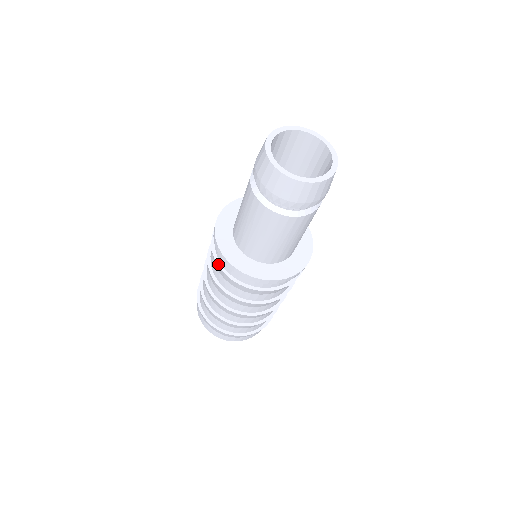
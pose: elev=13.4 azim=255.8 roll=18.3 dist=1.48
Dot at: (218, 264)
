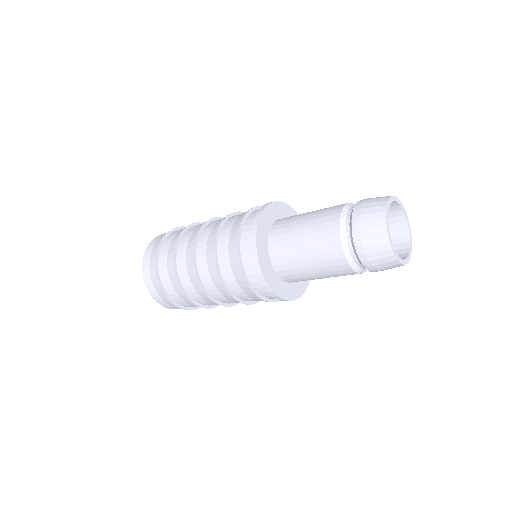
Dot at: (254, 291)
